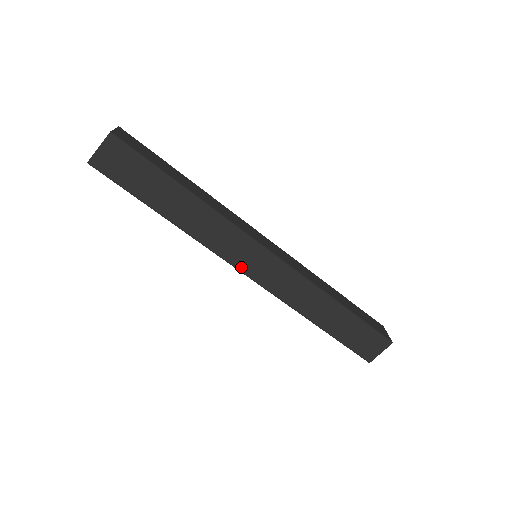
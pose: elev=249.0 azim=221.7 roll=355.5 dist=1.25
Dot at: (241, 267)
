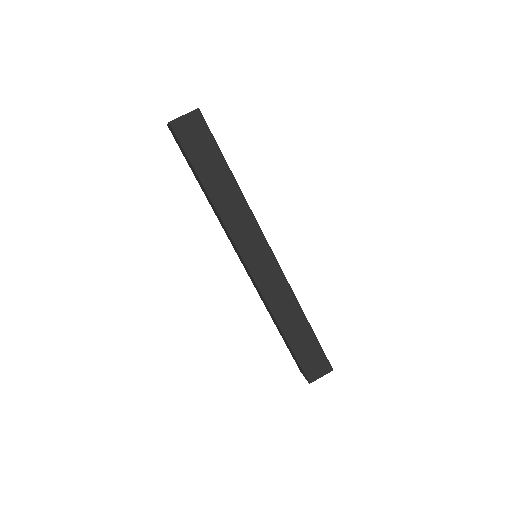
Dot at: (246, 257)
